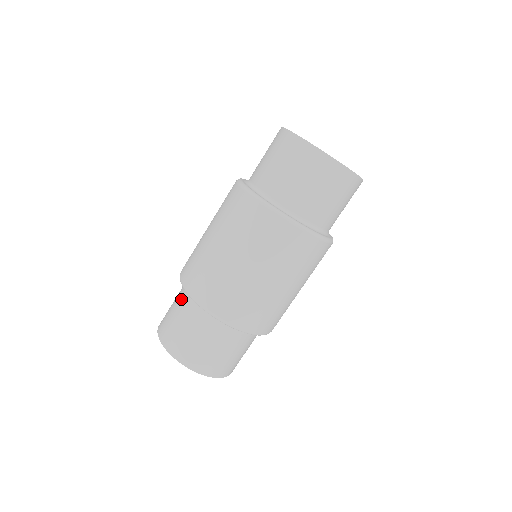
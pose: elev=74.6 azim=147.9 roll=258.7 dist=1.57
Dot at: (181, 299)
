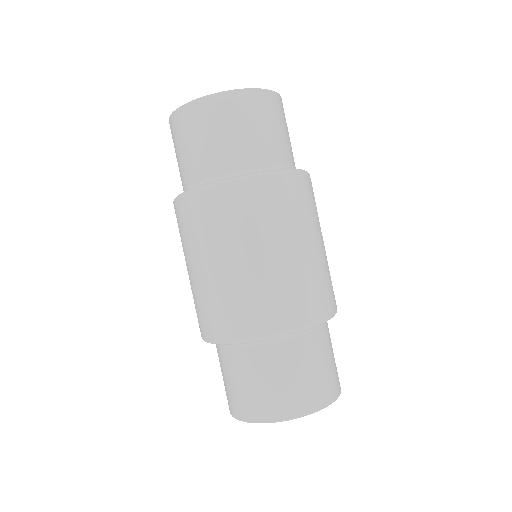
Dot at: (221, 358)
